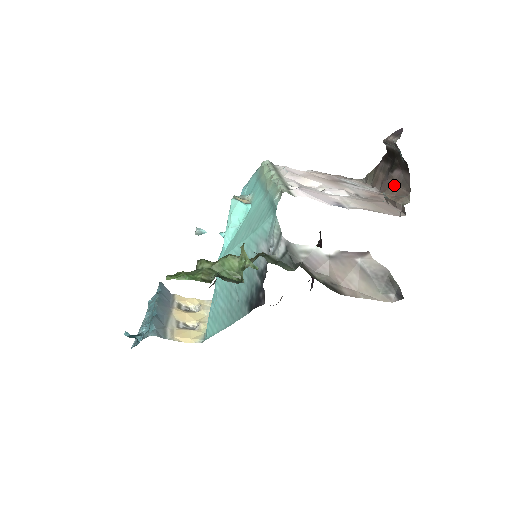
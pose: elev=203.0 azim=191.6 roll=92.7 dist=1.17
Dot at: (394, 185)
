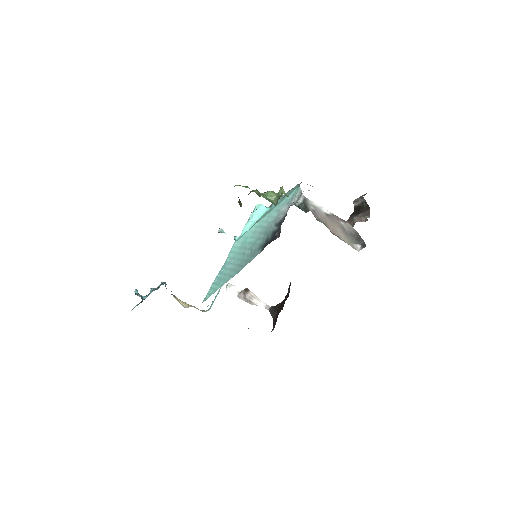
Dot at: occluded
